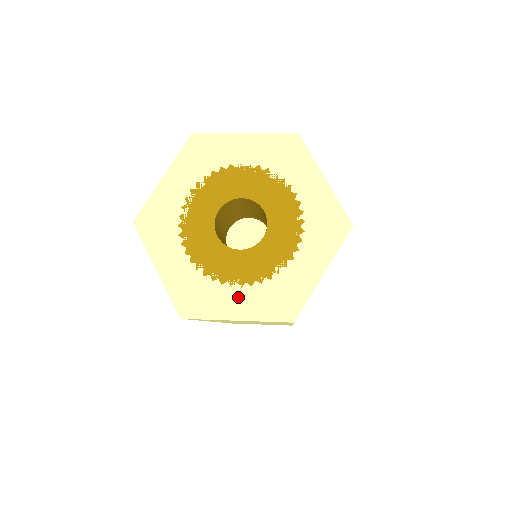
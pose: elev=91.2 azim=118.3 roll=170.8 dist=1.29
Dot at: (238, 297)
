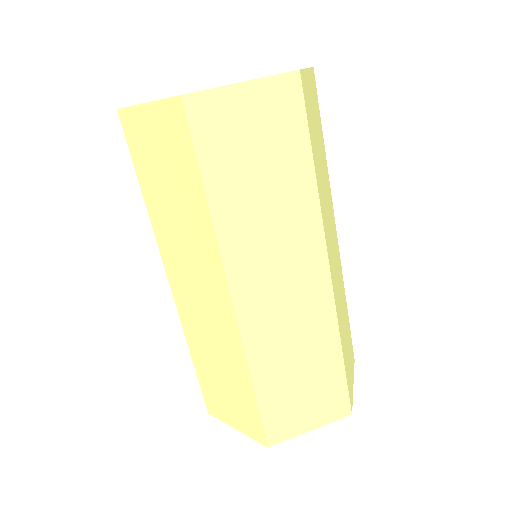
Dot at: occluded
